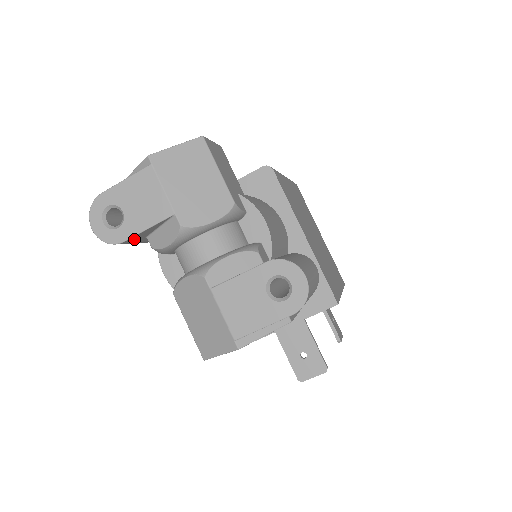
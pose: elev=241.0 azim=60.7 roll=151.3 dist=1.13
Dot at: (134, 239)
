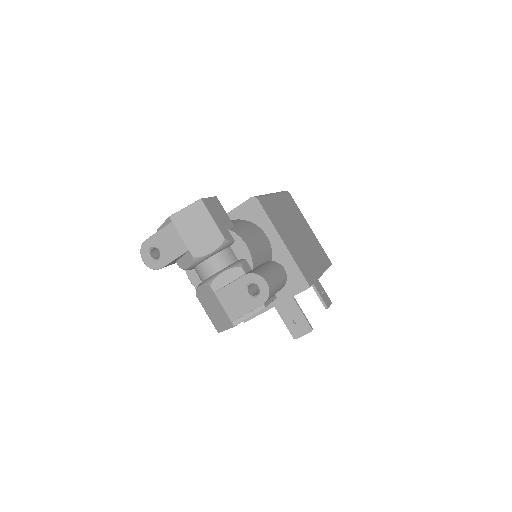
Dot at: (168, 265)
